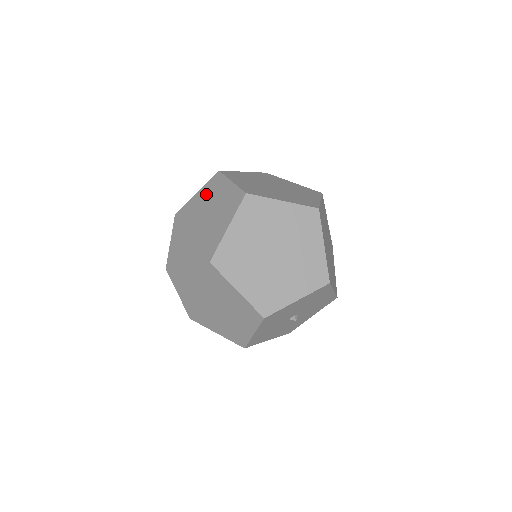
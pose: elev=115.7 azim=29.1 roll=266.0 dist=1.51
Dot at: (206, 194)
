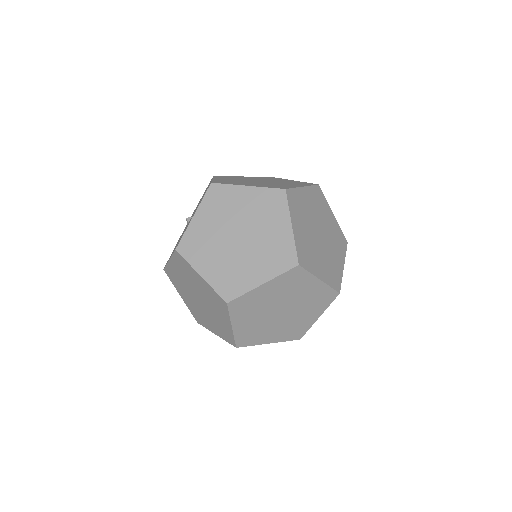
Dot at: (182, 271)
